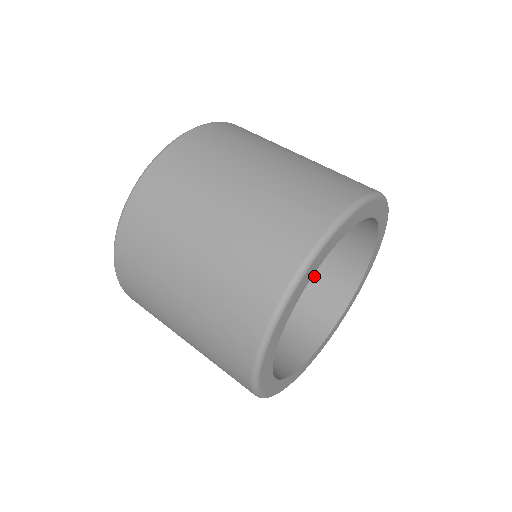
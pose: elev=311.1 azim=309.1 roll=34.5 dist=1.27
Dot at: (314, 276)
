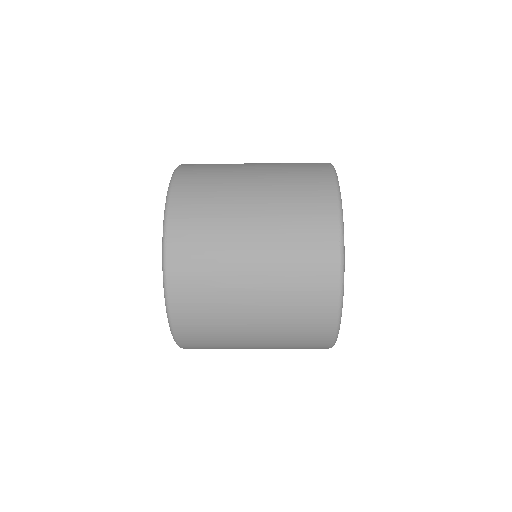
Dot at: occluded
